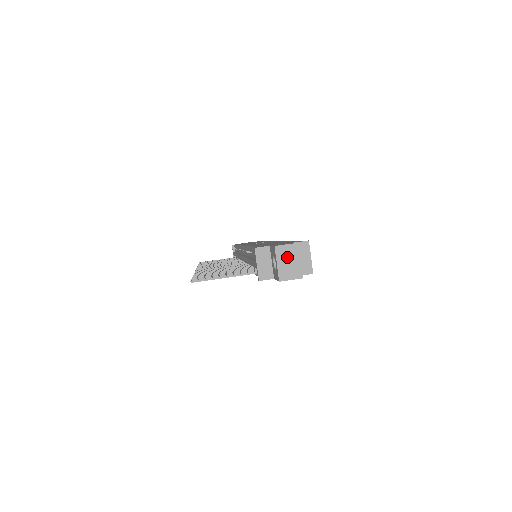
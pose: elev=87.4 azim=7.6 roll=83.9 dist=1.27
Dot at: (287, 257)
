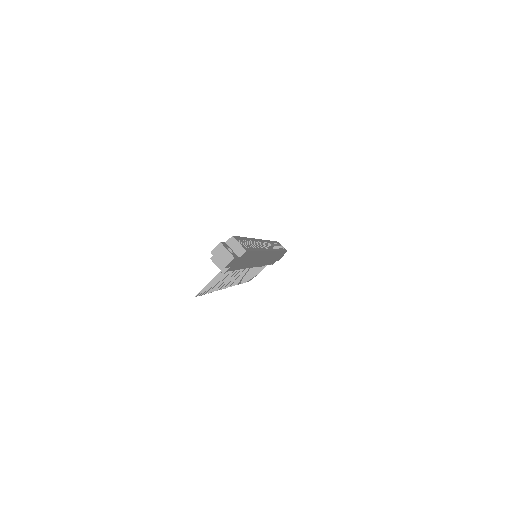
Dot at: (220, 253)
